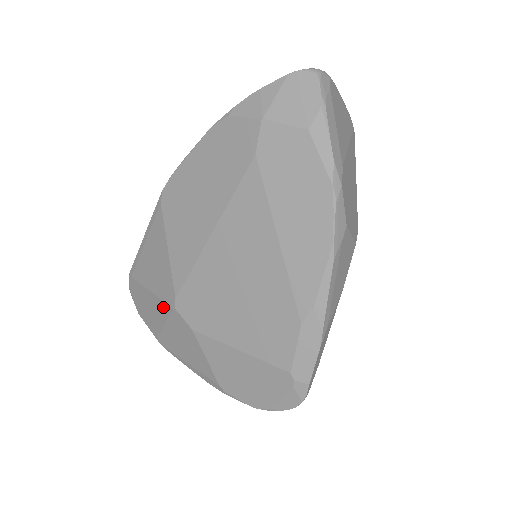
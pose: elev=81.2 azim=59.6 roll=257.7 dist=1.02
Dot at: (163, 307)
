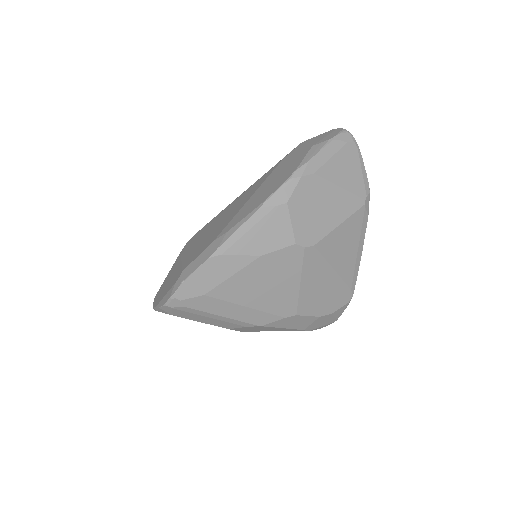
Dot at: occluded
